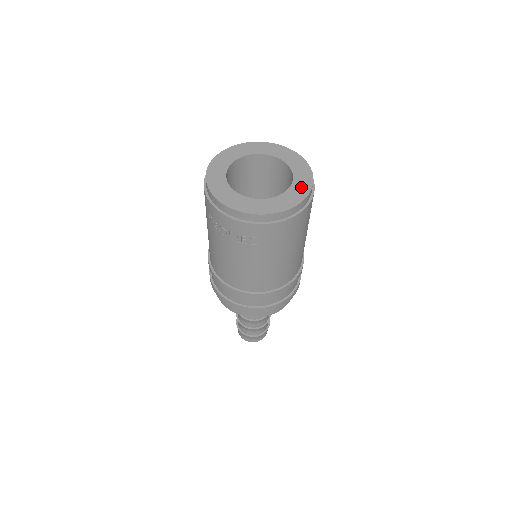
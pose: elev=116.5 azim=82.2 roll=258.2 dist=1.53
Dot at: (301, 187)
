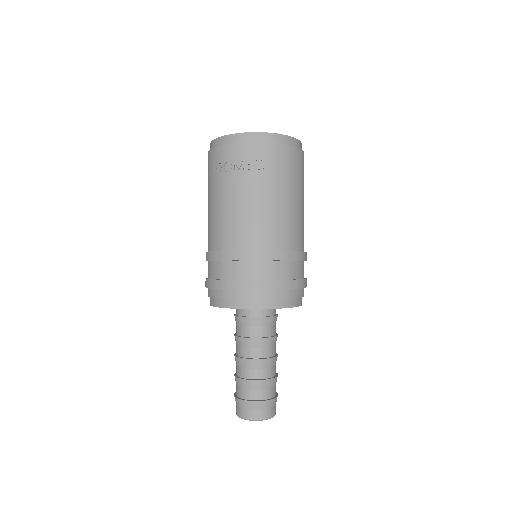
Dot at: occluded
